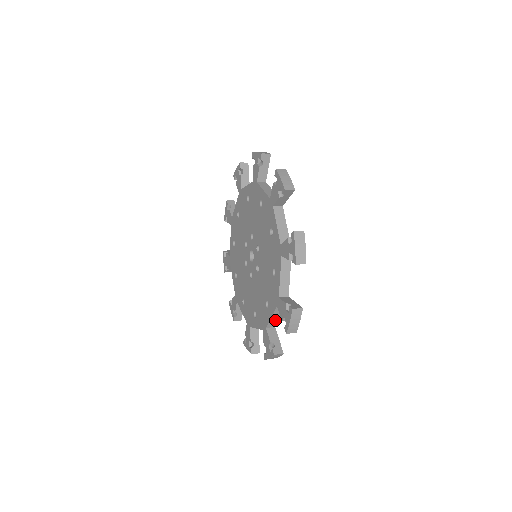
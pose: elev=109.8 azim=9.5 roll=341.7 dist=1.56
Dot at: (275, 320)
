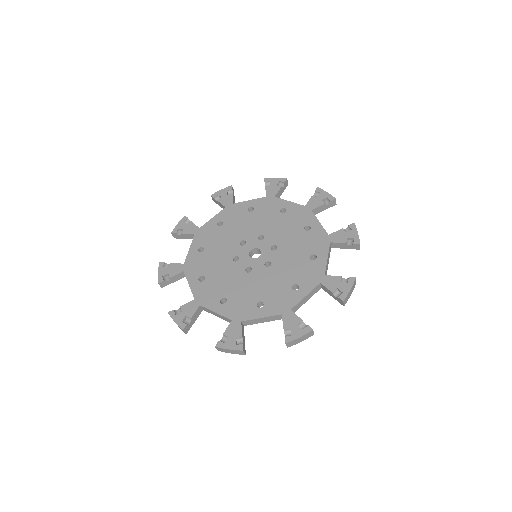
Dot at: (212, 313)
